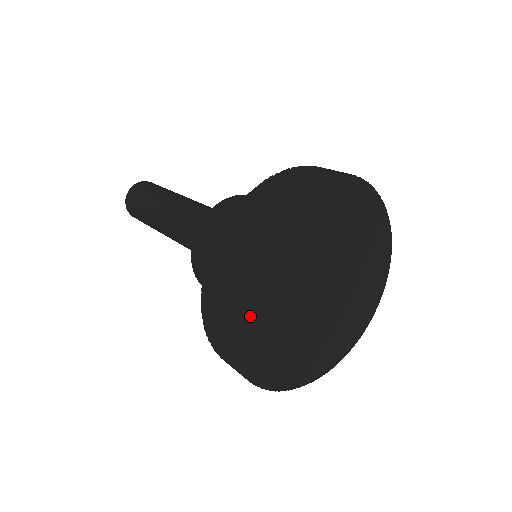
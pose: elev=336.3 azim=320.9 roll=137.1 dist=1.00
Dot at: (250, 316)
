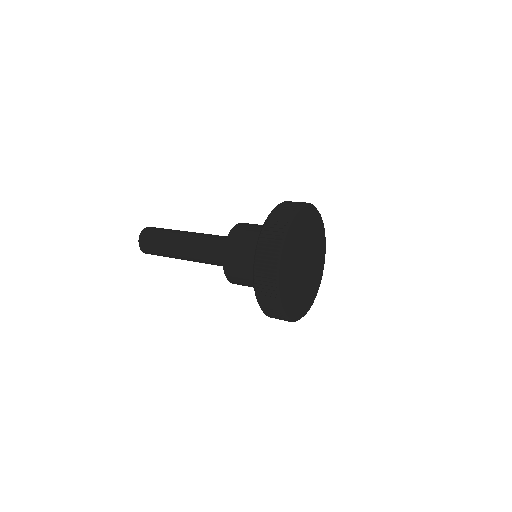
Dot at: (285, 297)
